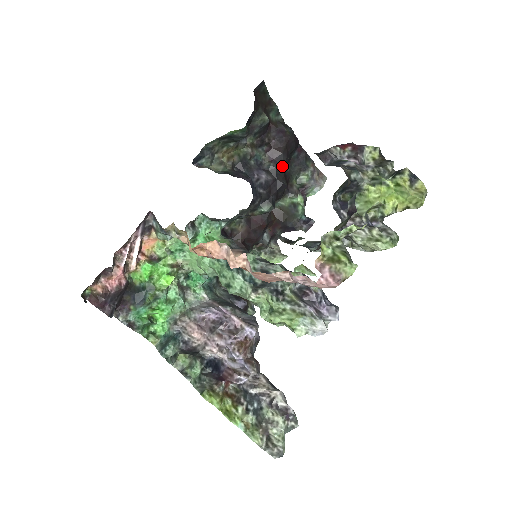
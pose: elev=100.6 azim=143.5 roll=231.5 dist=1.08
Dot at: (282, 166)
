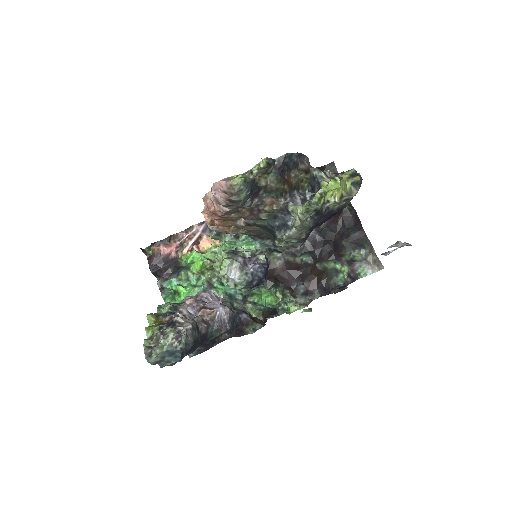
Dot at: (334, 233)
